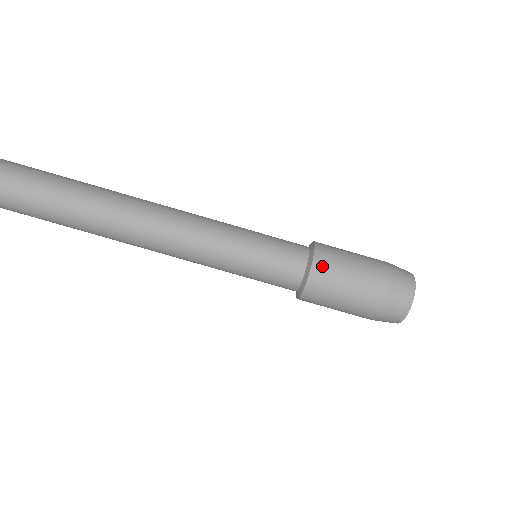
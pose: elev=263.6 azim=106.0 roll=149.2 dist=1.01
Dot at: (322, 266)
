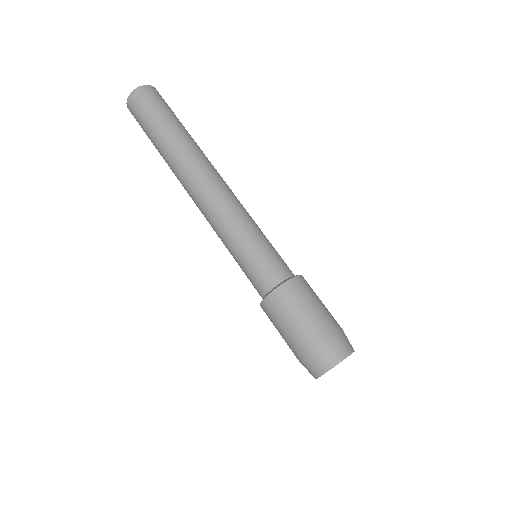
Dot at: (303, 282)
